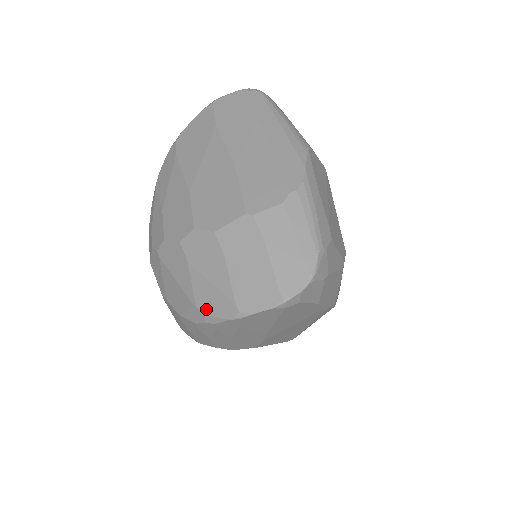
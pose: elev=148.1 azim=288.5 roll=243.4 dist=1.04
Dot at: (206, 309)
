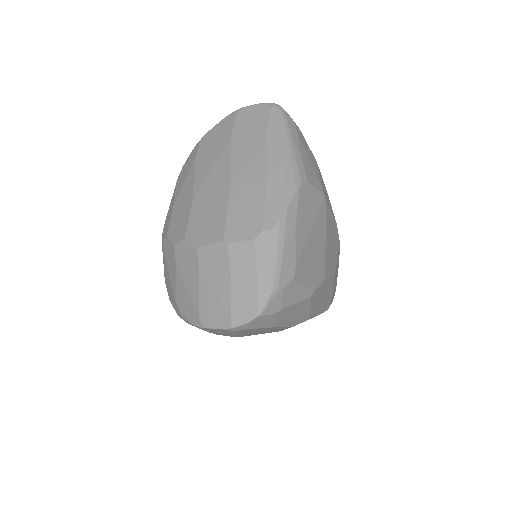
Dot at: (181, 309)
